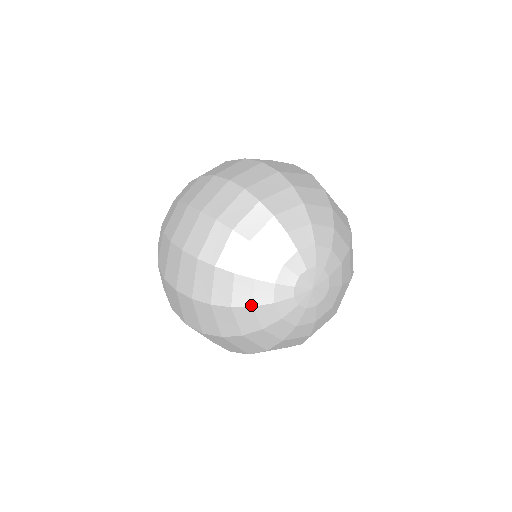
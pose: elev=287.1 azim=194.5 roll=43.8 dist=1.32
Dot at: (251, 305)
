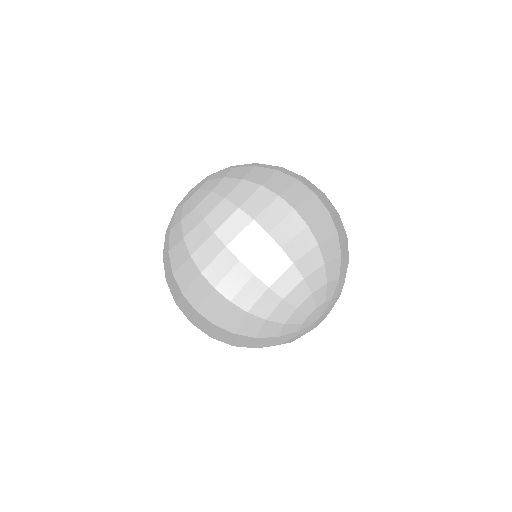
Dot at: (265, 318)
